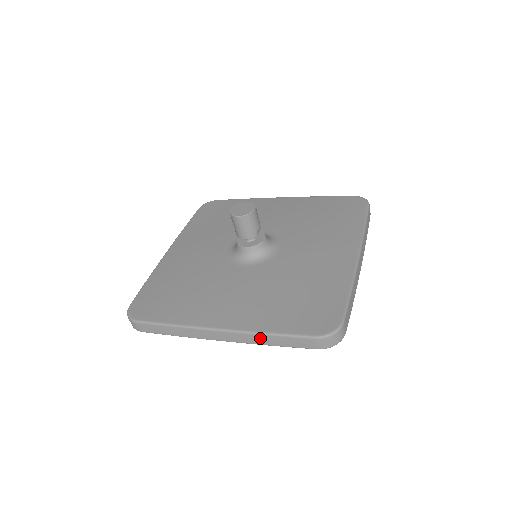
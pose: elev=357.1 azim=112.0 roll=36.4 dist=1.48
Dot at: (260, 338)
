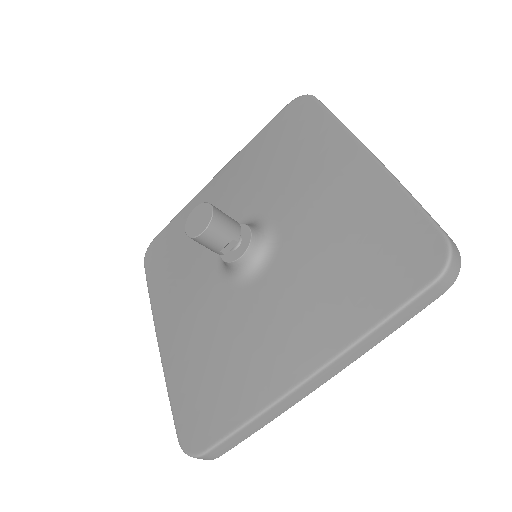
Dot at: occluded
